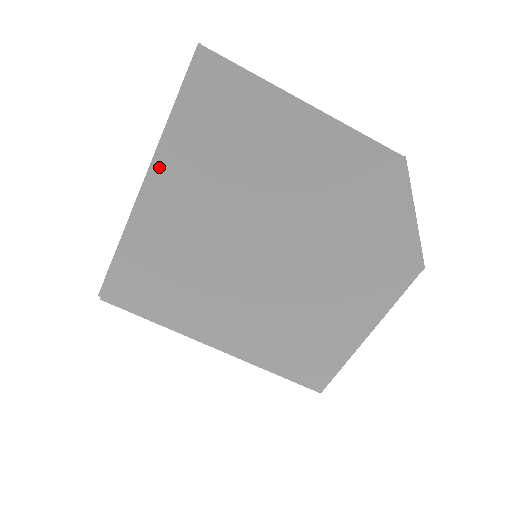
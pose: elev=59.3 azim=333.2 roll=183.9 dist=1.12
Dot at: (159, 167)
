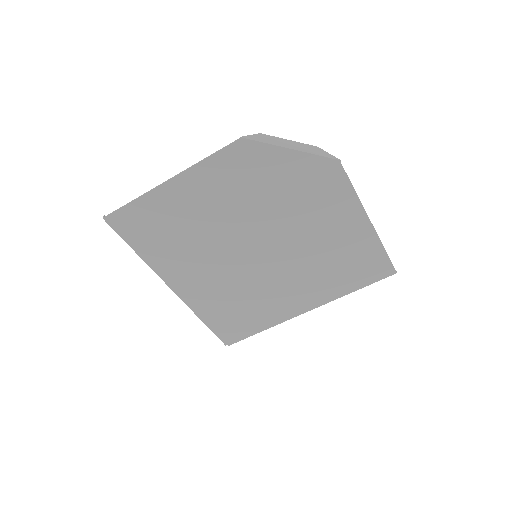
Dot at: (164, 274)
